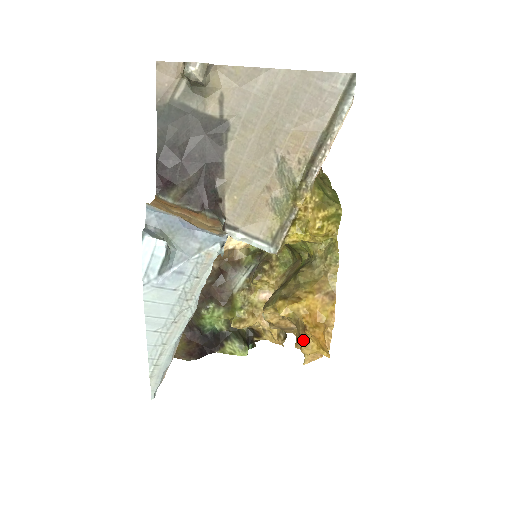
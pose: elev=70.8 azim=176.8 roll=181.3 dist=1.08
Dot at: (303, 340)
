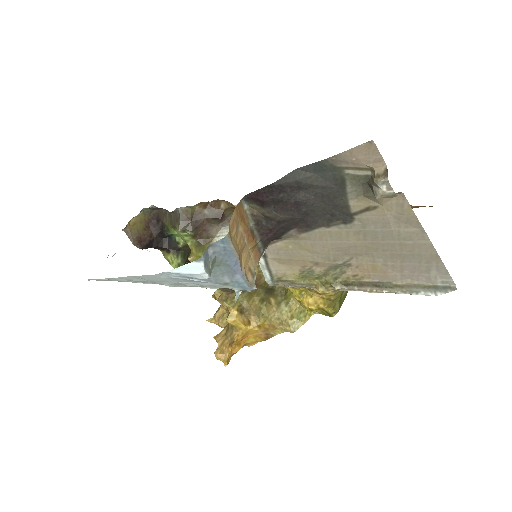
Dot at: (223, 349)
